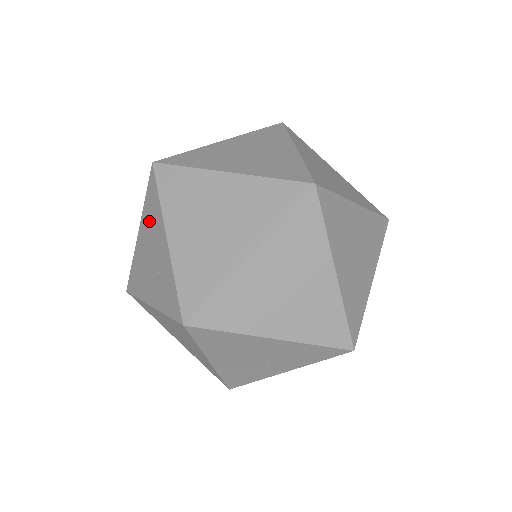
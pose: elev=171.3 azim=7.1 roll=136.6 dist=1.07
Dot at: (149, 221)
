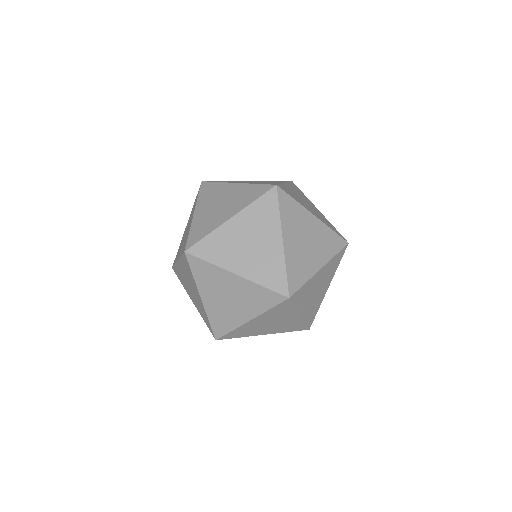
Dot at: occluded
